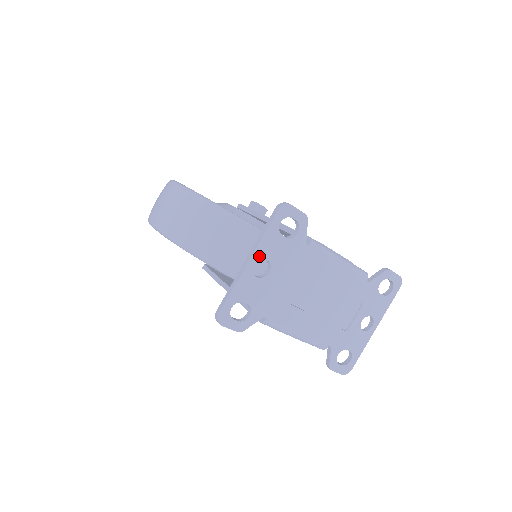
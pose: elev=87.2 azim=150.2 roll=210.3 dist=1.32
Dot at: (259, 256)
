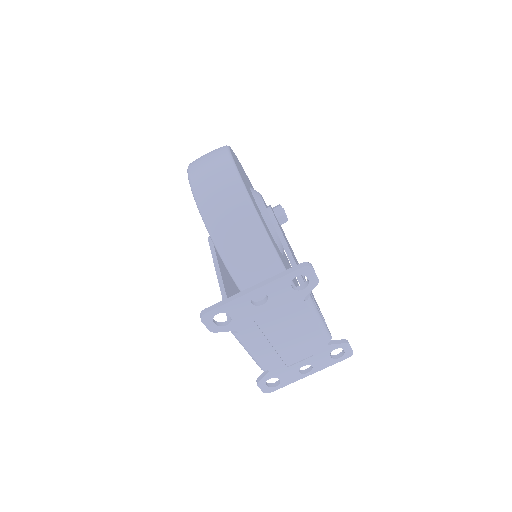
Dot at: (264, 290)
